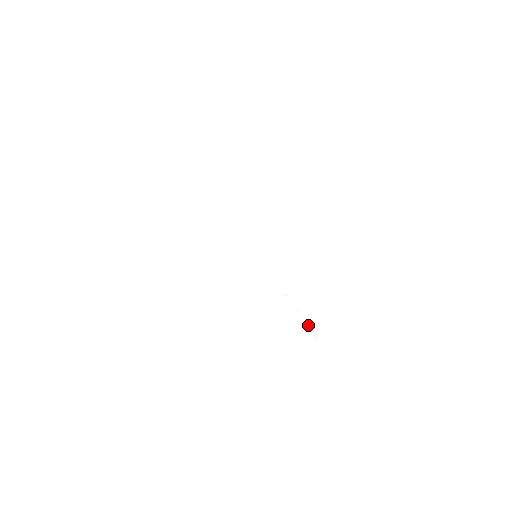
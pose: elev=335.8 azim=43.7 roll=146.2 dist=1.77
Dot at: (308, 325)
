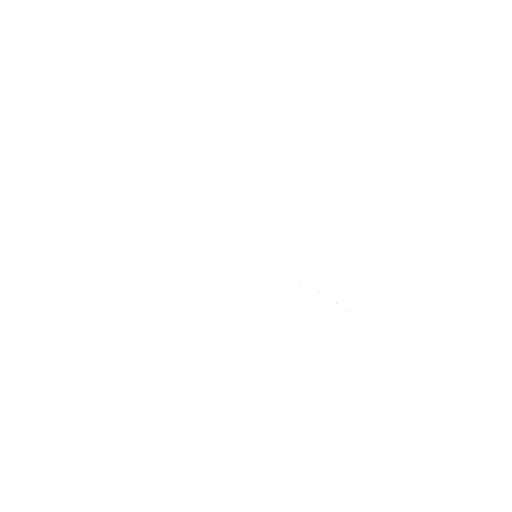
Dot at: occluded
